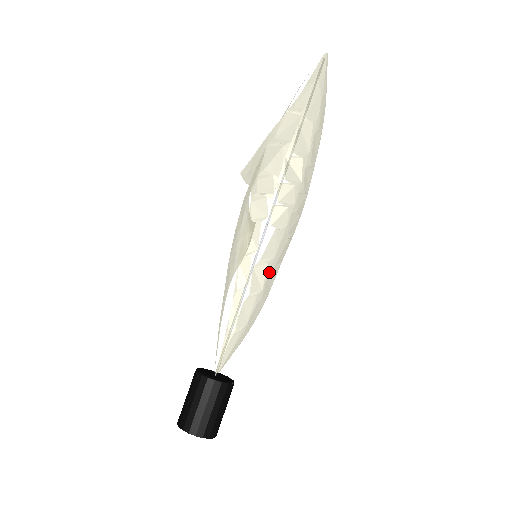
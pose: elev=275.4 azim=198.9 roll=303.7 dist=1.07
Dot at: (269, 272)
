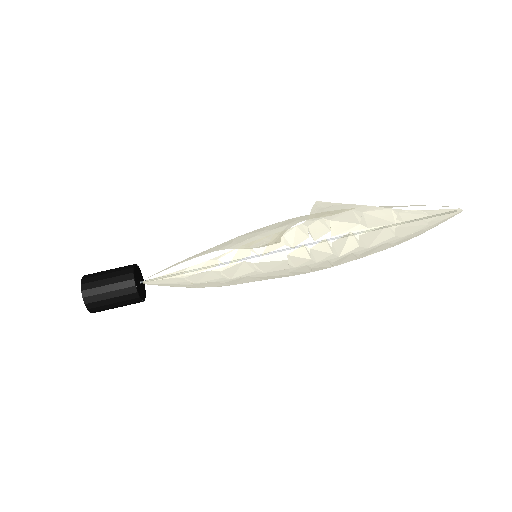
Dot at: (249, 276)
